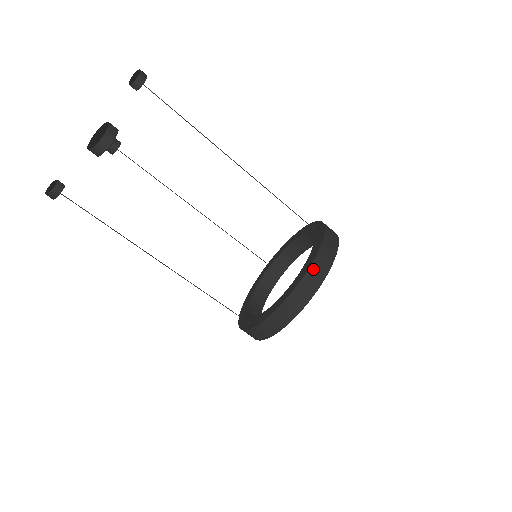
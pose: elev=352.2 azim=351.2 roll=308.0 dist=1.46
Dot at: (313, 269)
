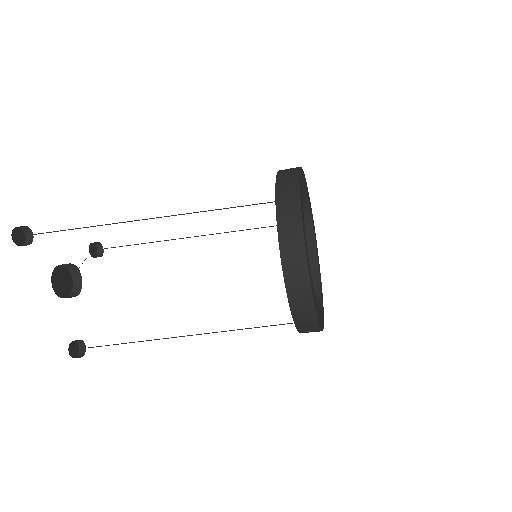
Dot at: (287, 265)
